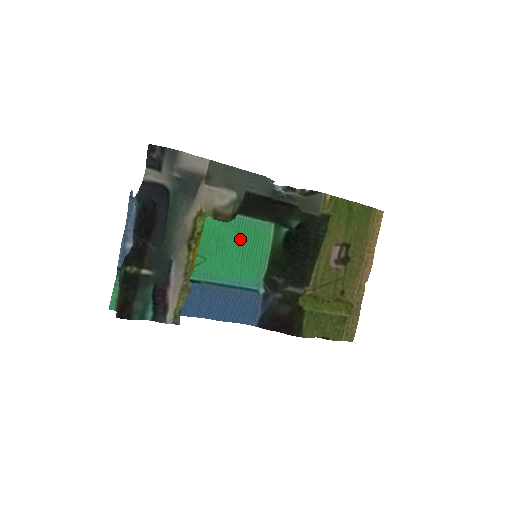
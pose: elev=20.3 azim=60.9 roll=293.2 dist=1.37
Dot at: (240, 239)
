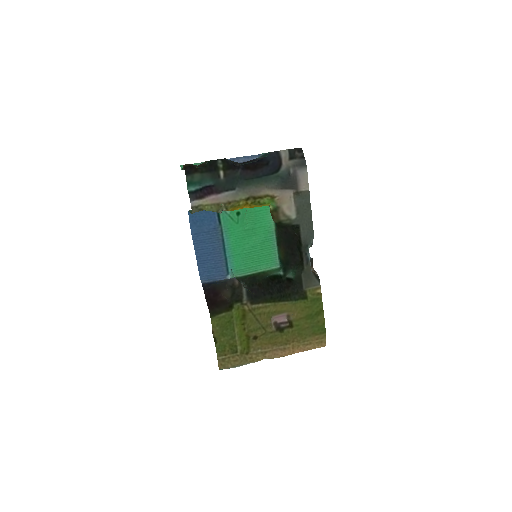
Dot at: (259, 246)
